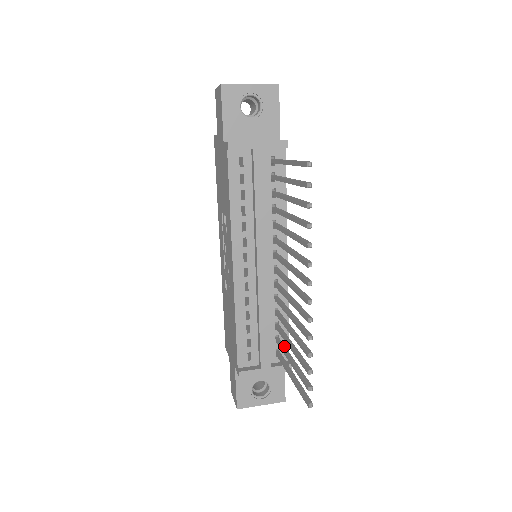
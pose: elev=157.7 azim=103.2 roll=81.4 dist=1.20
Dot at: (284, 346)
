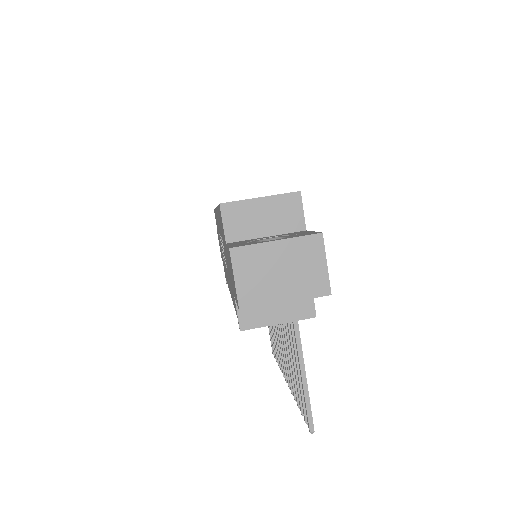
Dot at: occluded
